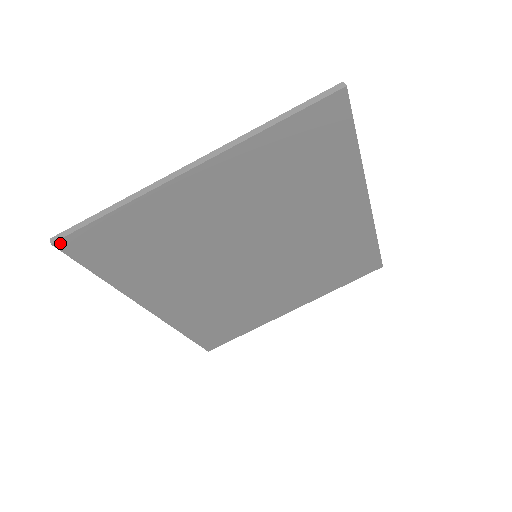
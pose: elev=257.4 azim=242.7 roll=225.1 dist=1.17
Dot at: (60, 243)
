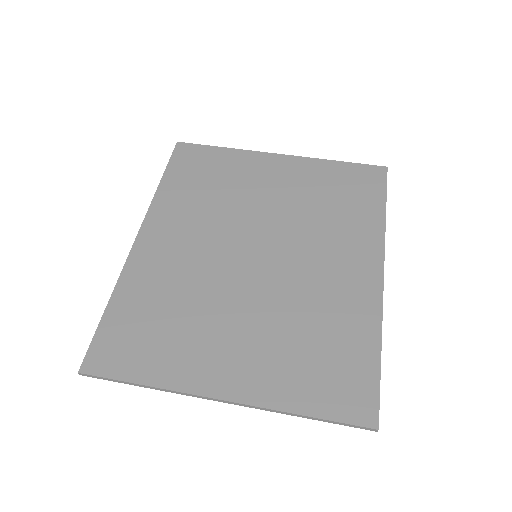
Dot at: (181, 144)
